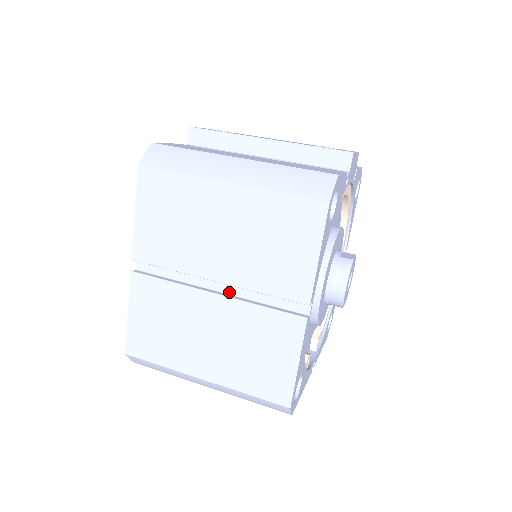
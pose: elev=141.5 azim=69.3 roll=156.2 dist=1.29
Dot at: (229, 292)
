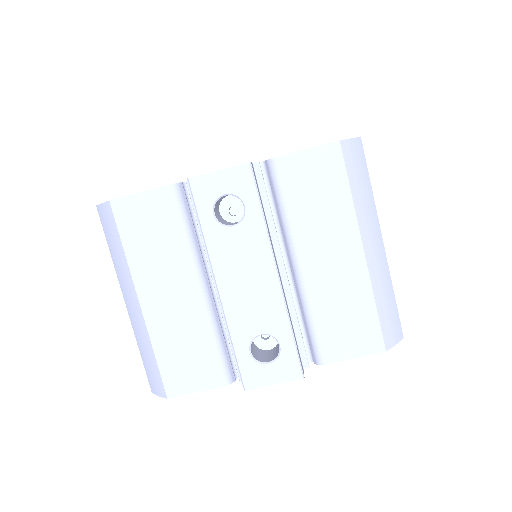
Dot at: occluded
